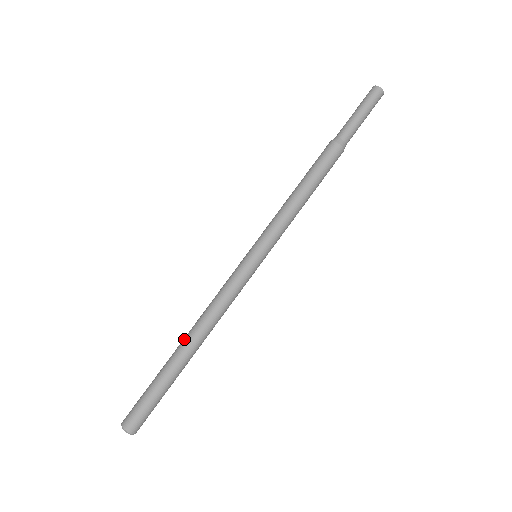
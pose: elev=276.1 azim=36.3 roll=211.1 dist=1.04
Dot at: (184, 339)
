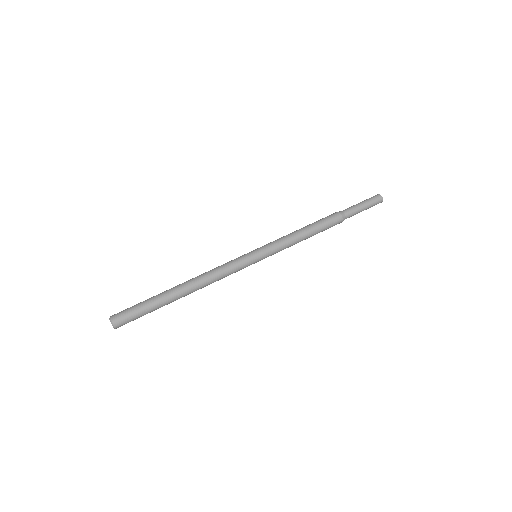
Dot at: (183, 284)
